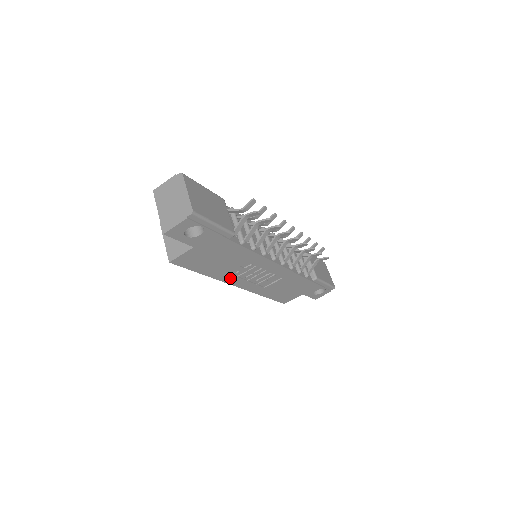
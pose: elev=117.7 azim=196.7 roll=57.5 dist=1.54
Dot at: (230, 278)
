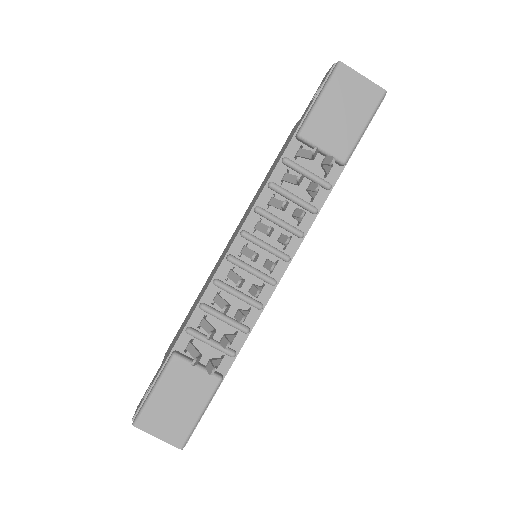
Dot at: occluded
